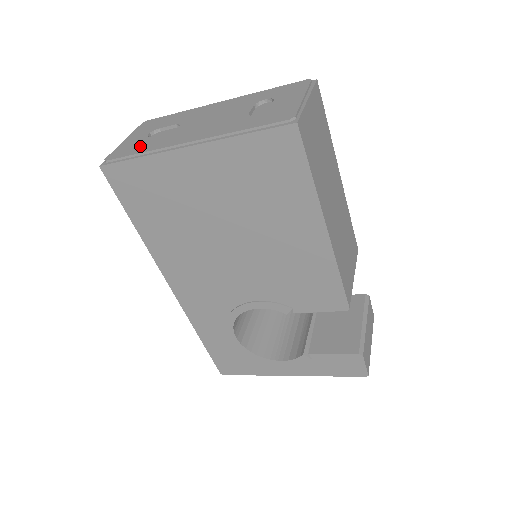
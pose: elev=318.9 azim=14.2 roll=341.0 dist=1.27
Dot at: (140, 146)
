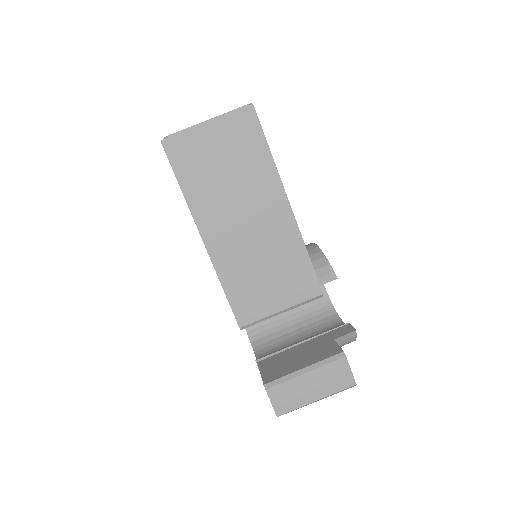
Dot at: occluded
